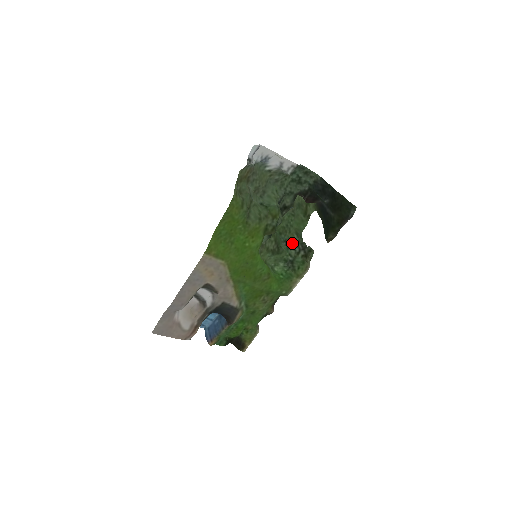
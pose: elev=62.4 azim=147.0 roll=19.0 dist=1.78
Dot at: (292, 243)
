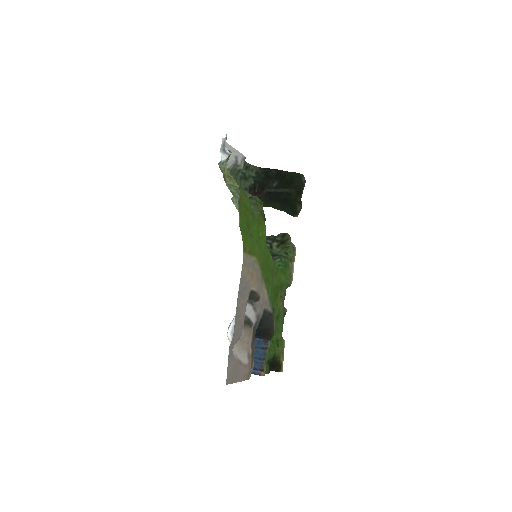
Dot at: occluded
